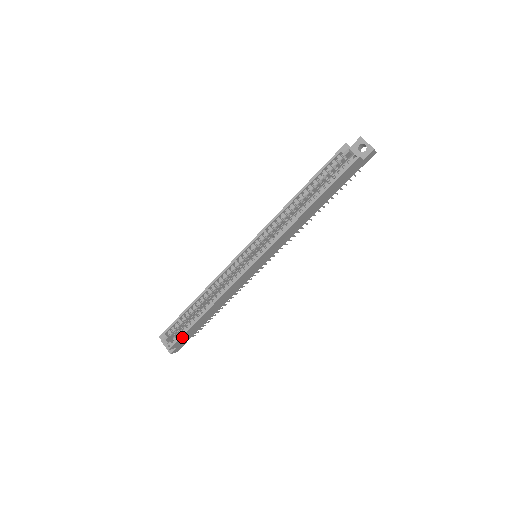
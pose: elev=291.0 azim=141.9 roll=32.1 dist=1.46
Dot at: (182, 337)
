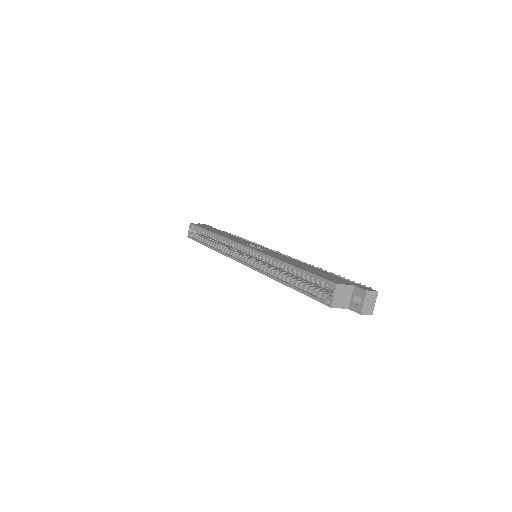
Dot at: occluded
